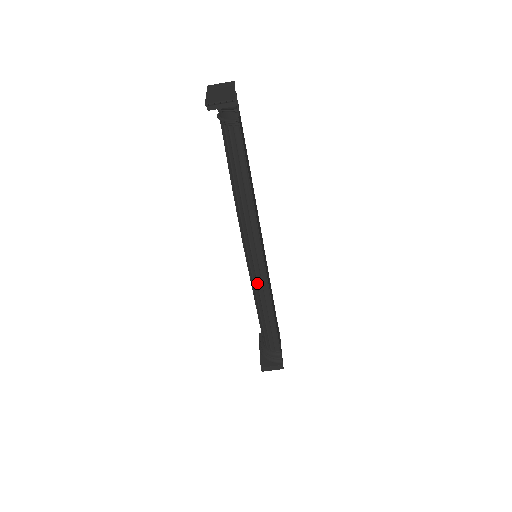
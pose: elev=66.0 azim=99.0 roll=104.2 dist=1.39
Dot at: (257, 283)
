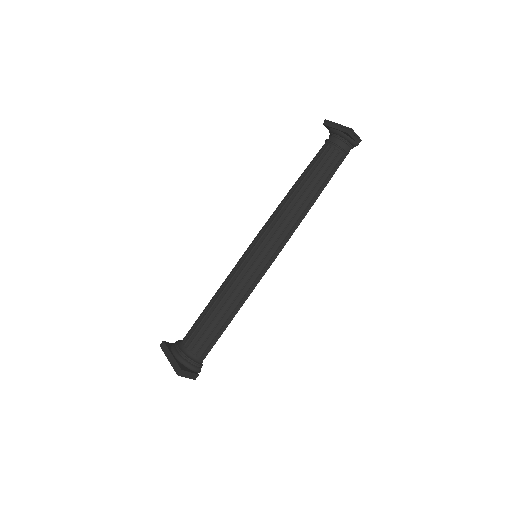
Dot at: (250, 278)
